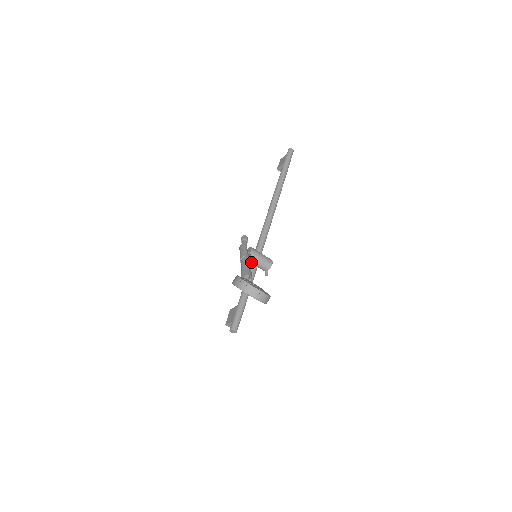
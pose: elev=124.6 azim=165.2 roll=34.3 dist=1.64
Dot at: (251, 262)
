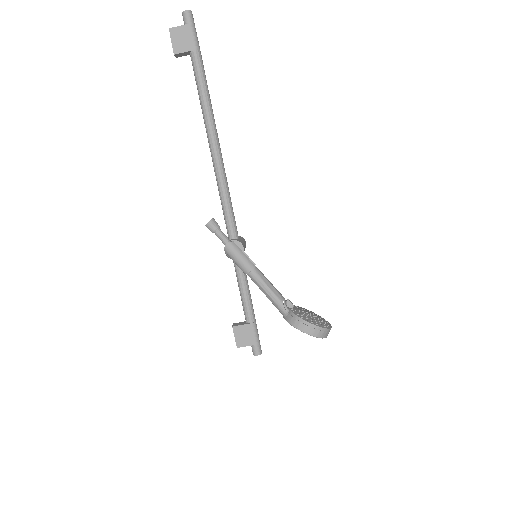
Dot at: occluded
